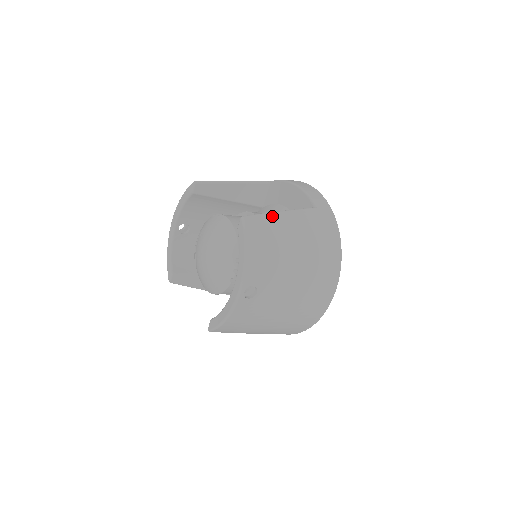
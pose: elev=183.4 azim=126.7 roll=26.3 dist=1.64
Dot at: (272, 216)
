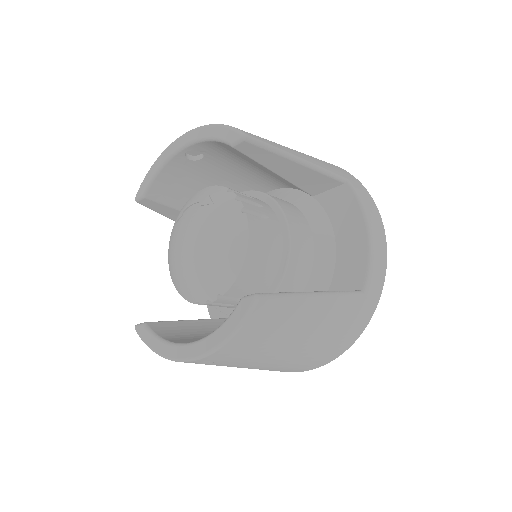
Dot at: (299, 302)
